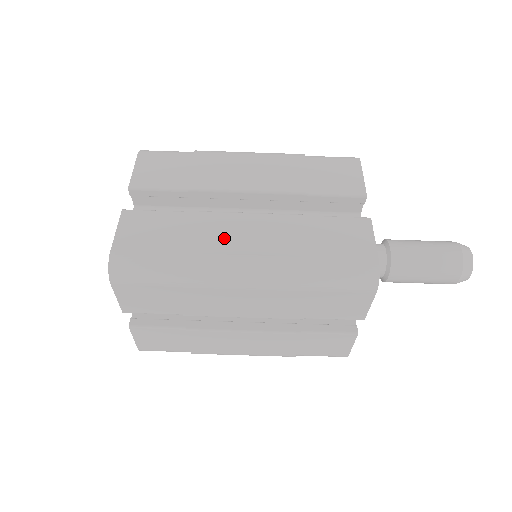
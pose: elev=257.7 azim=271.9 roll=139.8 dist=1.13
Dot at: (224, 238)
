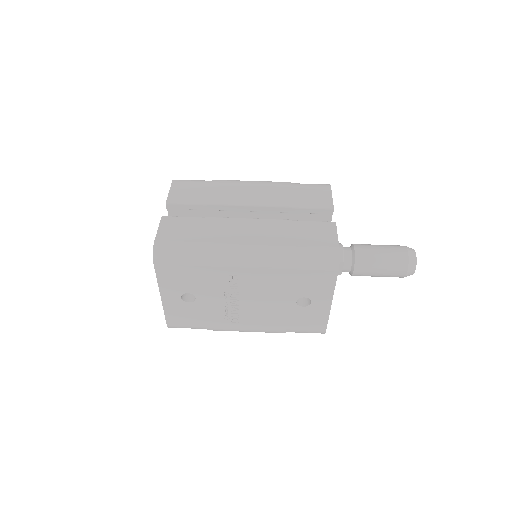
Dot at: occluded
